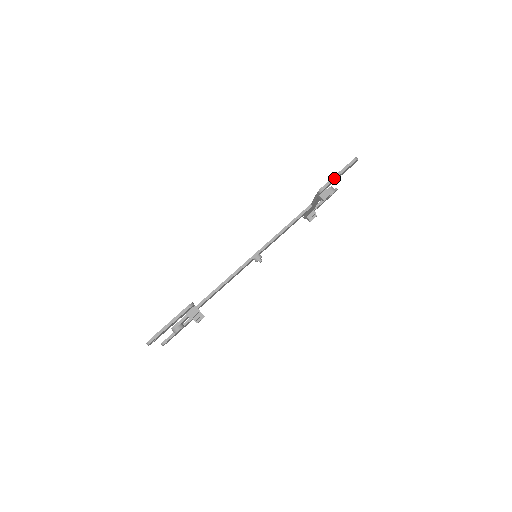
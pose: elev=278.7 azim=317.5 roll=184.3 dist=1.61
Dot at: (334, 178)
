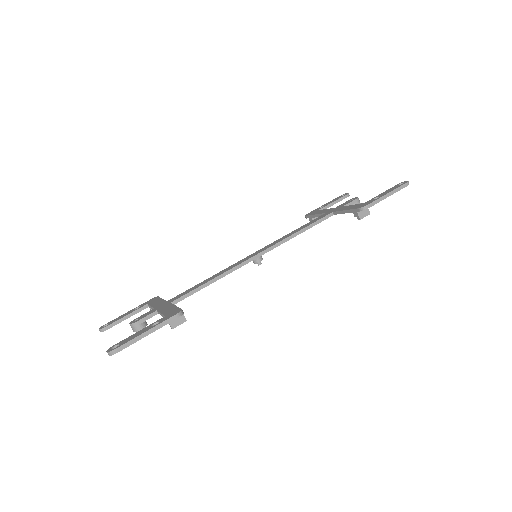
Dot at: (382, 199)
